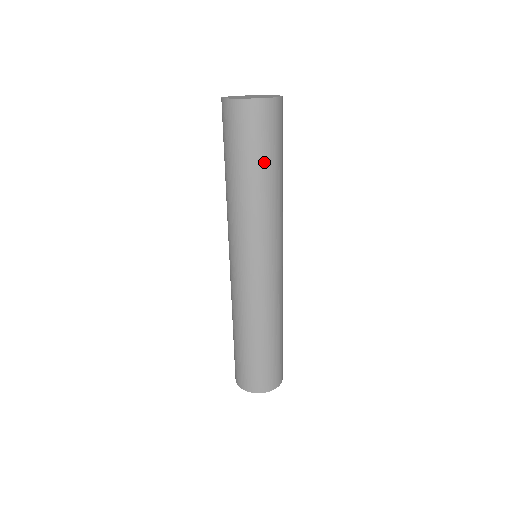
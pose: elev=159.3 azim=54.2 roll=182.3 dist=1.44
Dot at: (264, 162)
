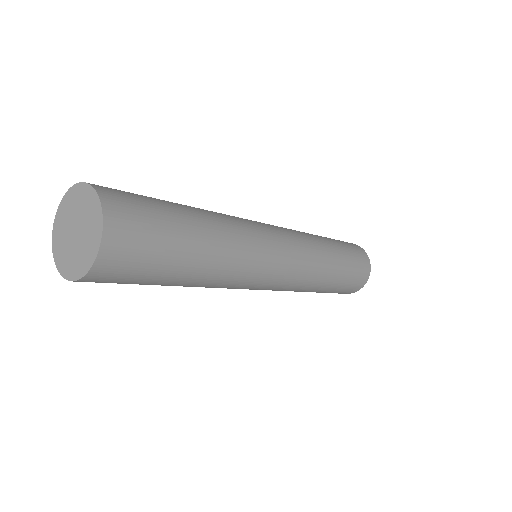
Dot at: (160, 283)
